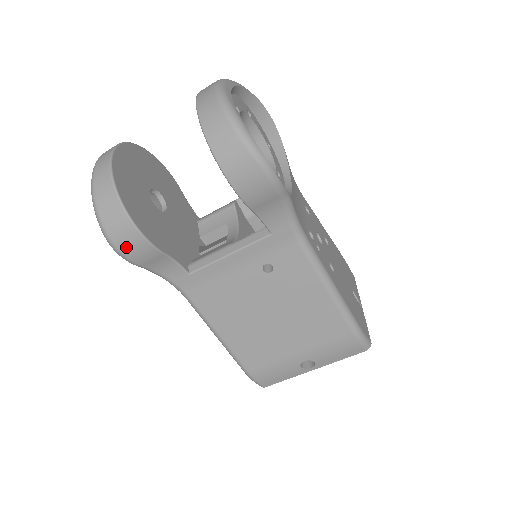
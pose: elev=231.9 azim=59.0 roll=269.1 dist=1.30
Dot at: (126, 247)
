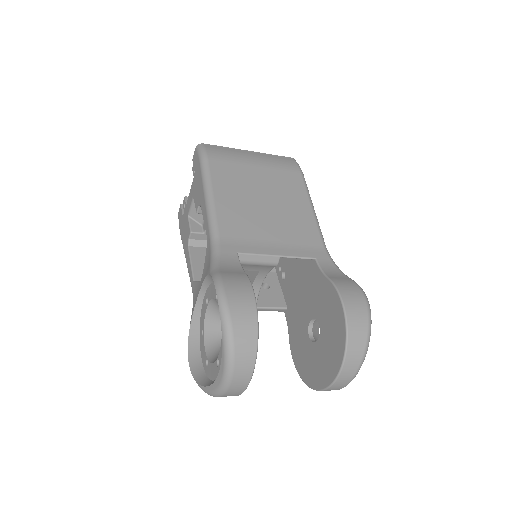
Dot at: occluded
